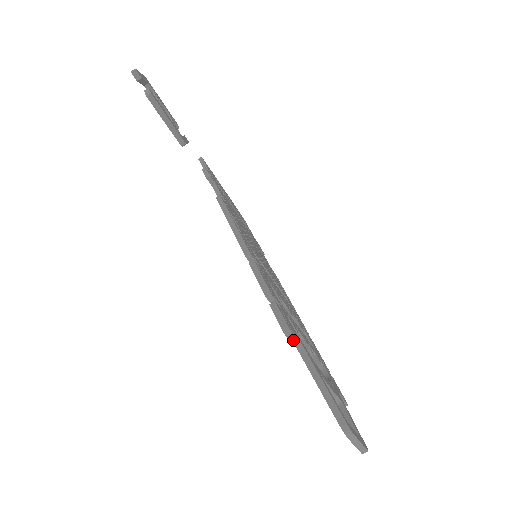
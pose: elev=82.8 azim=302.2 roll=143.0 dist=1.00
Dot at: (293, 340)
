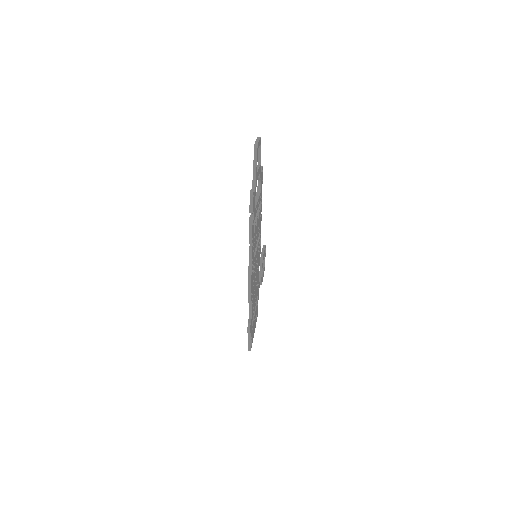
Dot at: (261, 167)
